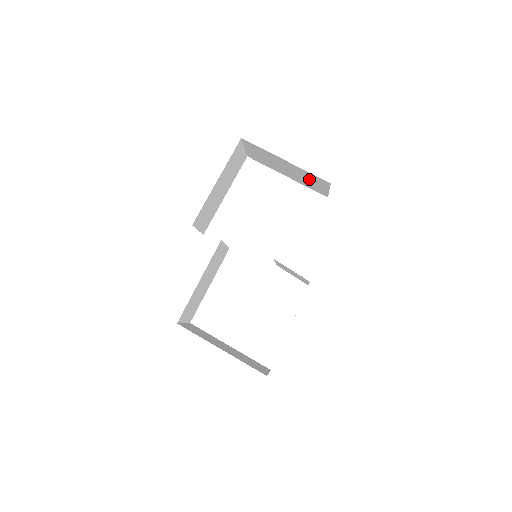
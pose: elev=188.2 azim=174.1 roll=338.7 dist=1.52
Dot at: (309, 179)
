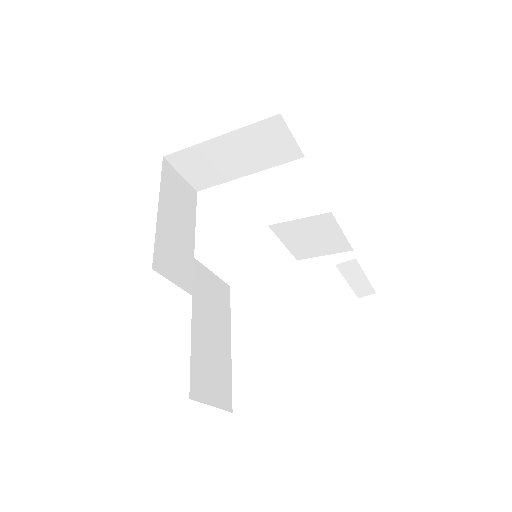
Dot at: (262, 143)
